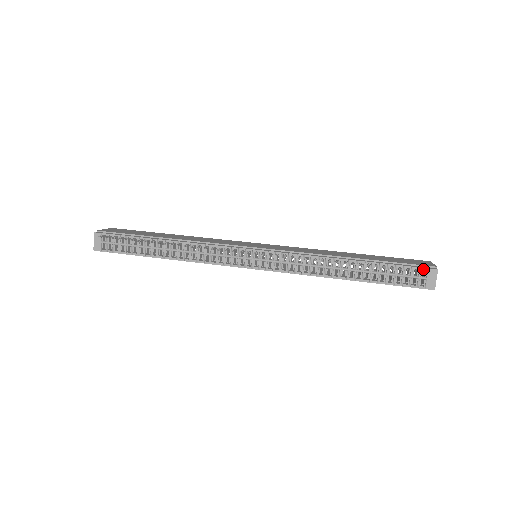
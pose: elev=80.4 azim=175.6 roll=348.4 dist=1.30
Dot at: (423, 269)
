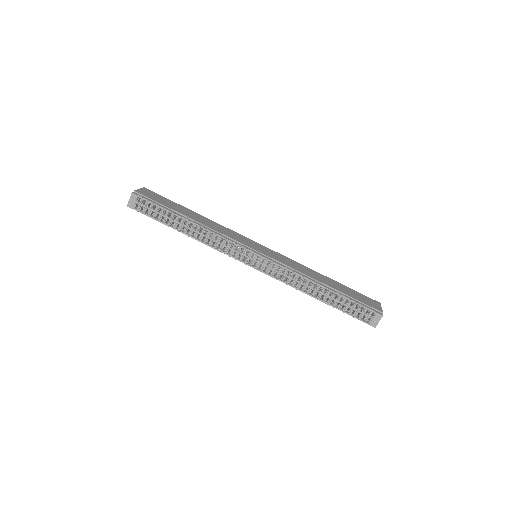
Dot at: (373, 312)
